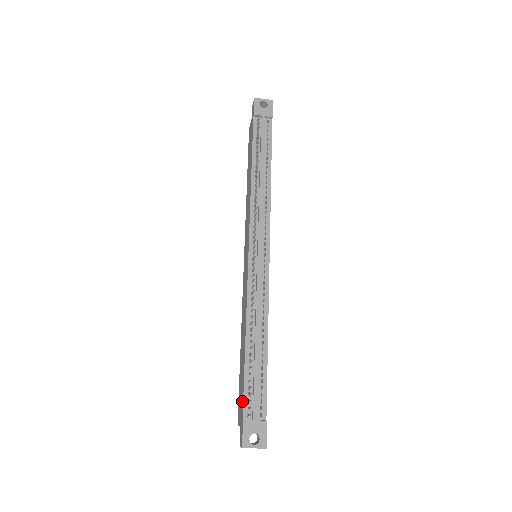
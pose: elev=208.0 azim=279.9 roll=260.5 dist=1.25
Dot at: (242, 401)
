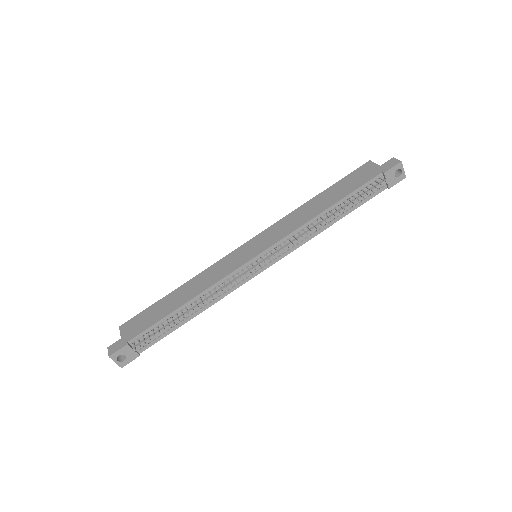
Dot at: (140, 331)
